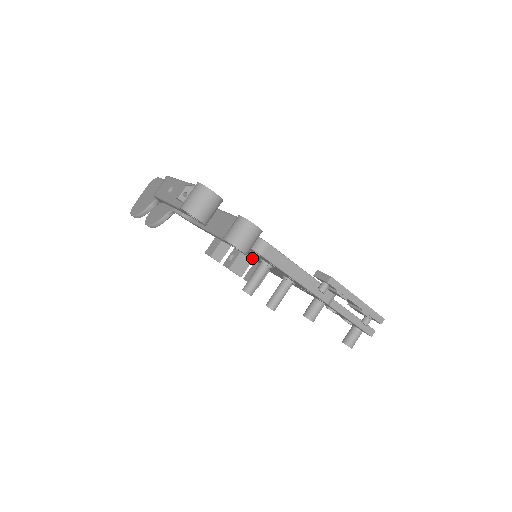
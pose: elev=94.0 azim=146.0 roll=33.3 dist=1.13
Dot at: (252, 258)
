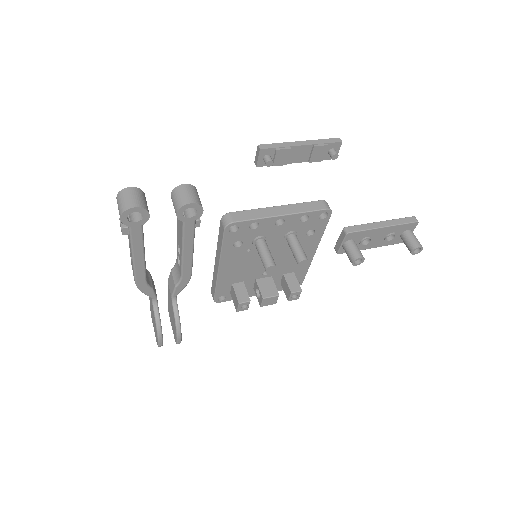
Dot at: (270, 277)
